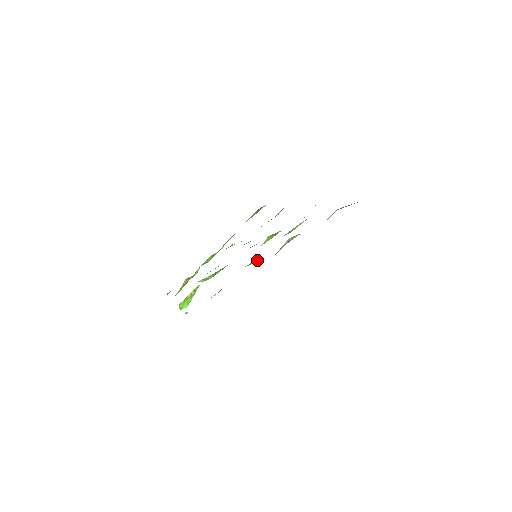
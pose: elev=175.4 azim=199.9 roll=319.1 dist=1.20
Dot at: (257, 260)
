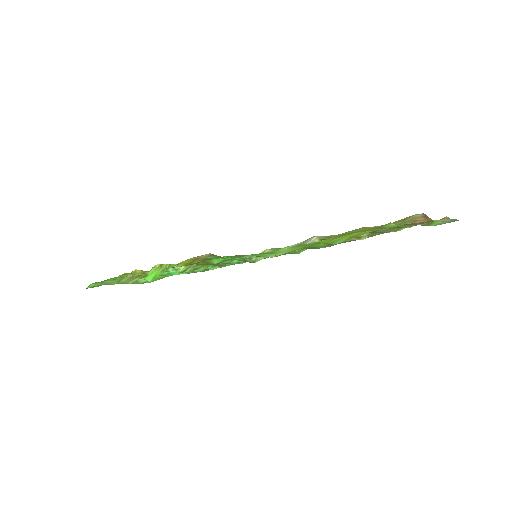
Dot at: (259, 258)
